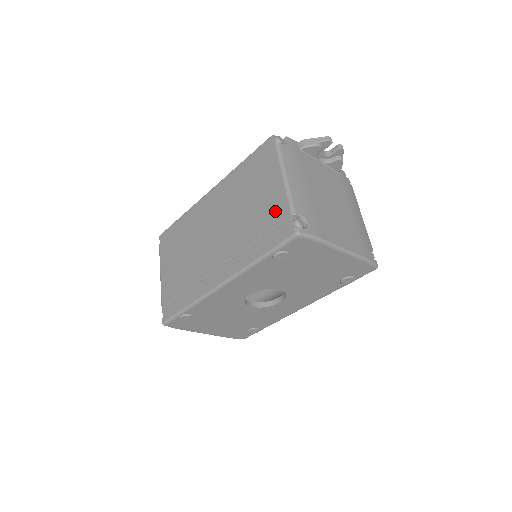
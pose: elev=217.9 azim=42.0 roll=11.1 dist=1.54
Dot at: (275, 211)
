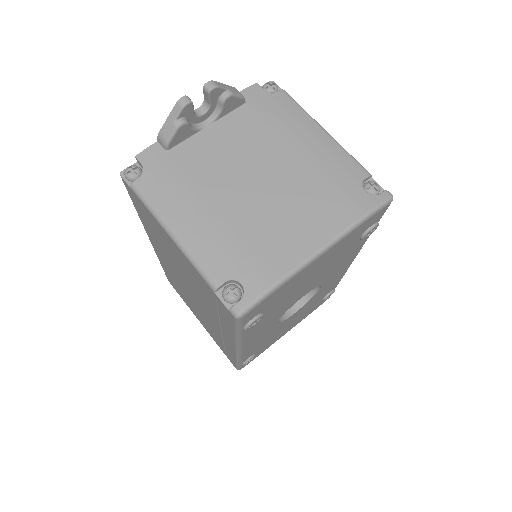
Dot at: (200, 282)
